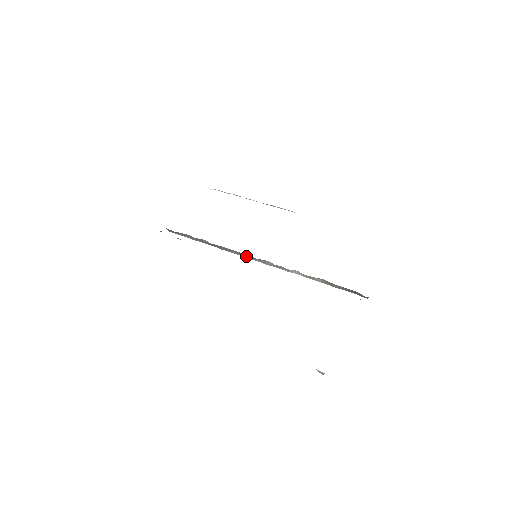
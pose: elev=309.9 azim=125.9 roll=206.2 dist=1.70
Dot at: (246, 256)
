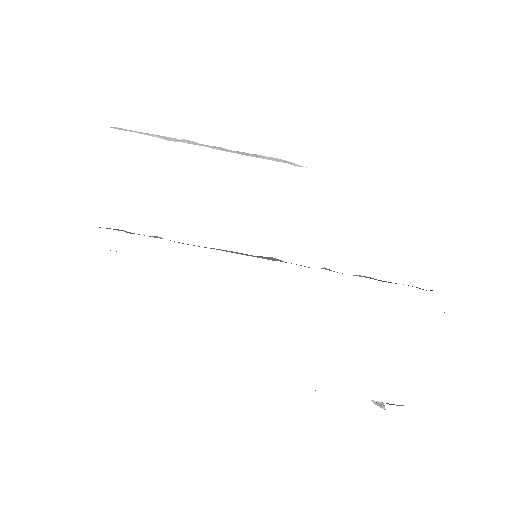
Dot at: (233, 252)
